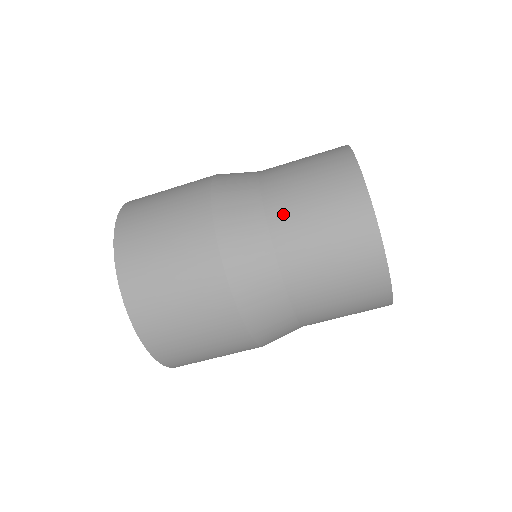
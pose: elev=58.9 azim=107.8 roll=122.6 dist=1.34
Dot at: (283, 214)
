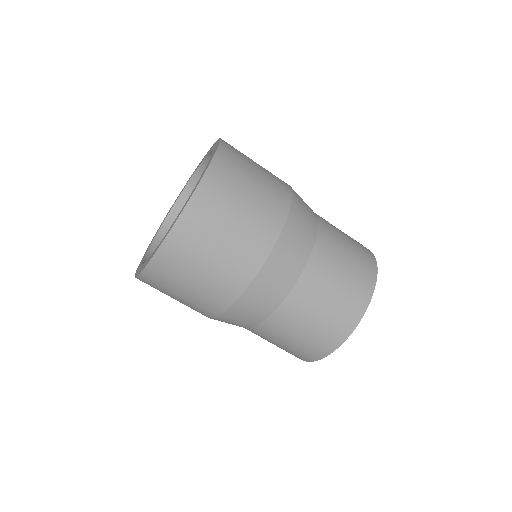
Dot at: (305, 293)
